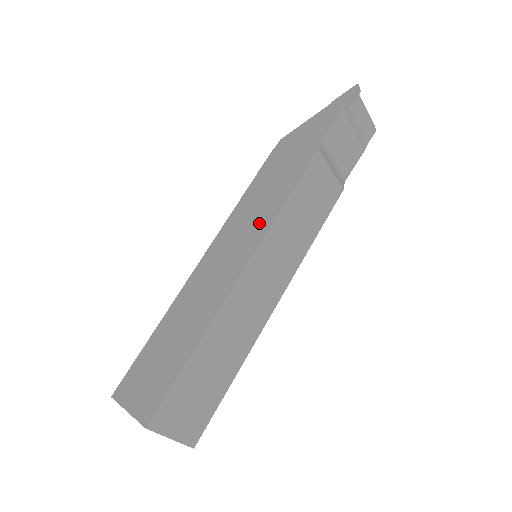
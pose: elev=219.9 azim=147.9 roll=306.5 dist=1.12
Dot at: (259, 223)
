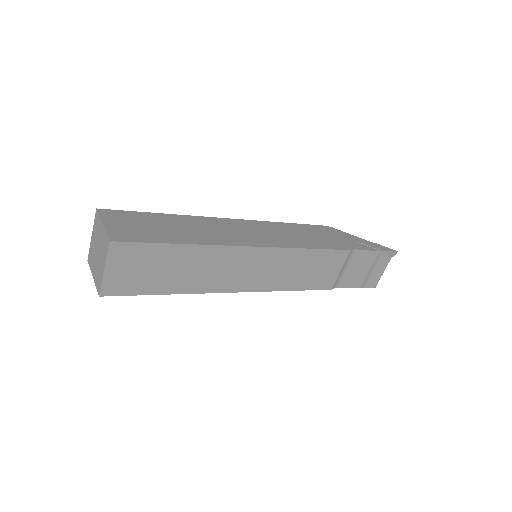
Dot at: (284, 240)
